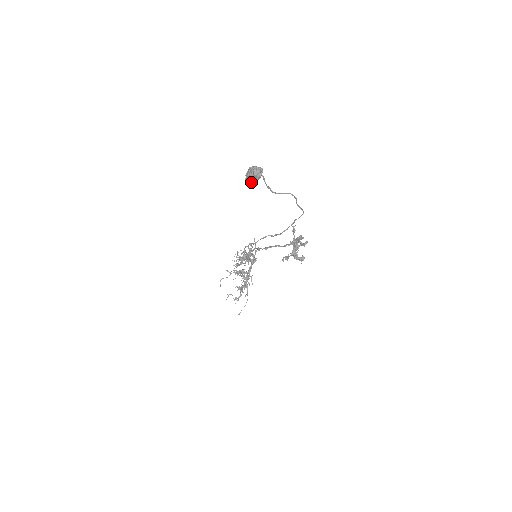
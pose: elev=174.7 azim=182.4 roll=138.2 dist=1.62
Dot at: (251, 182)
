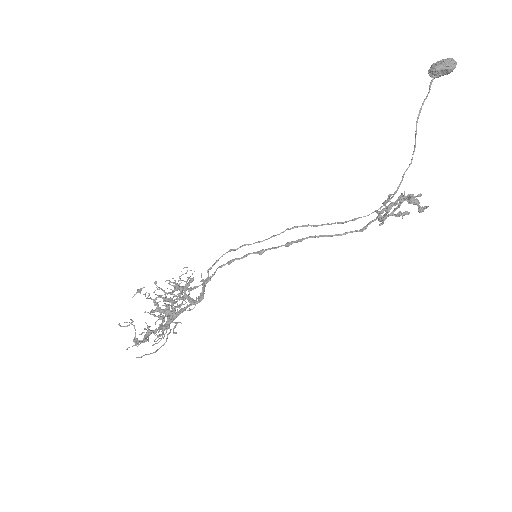
Dot at: (444, 66)
